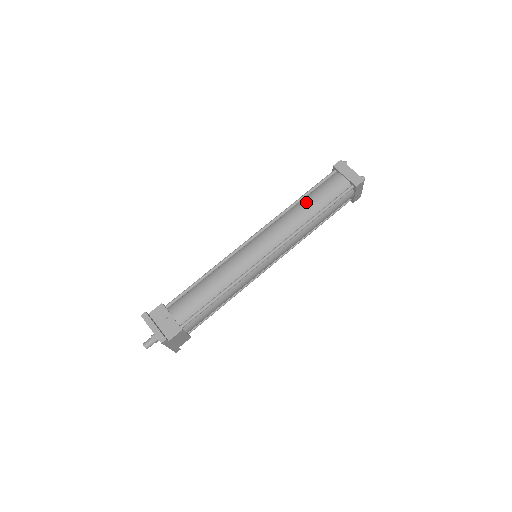
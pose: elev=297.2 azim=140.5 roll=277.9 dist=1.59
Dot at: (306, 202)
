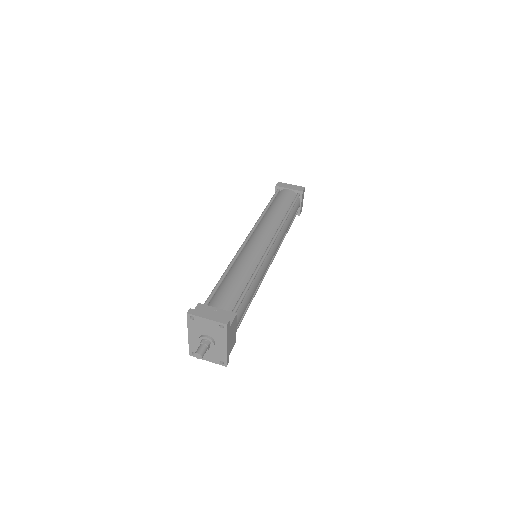
Dot at: (273, 208)
